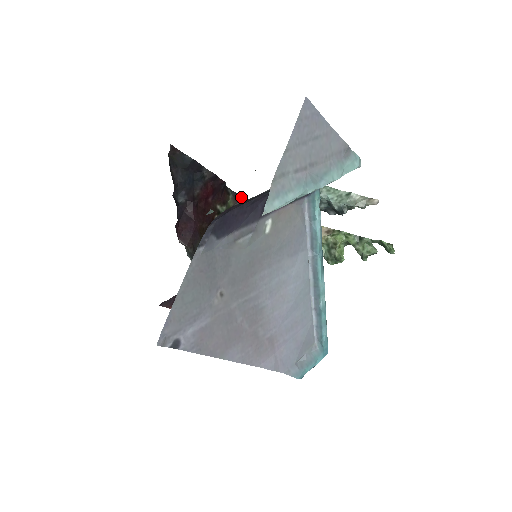
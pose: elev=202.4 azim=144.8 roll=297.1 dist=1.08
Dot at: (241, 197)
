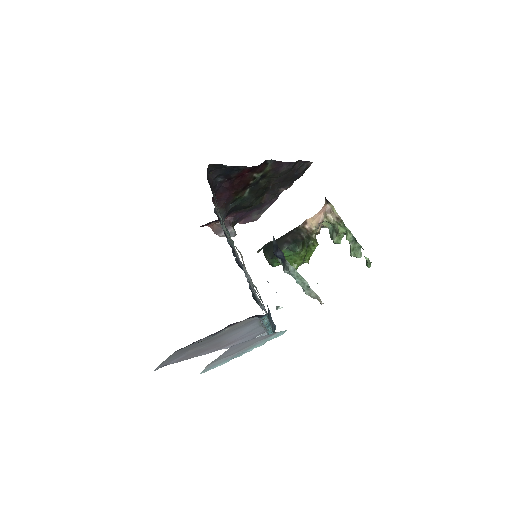
Dot at: (280, 162)
